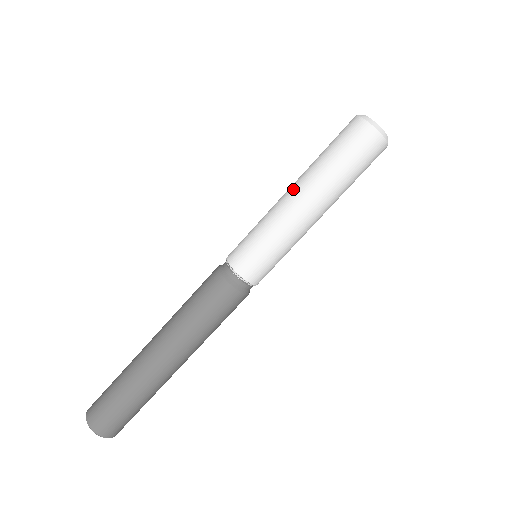
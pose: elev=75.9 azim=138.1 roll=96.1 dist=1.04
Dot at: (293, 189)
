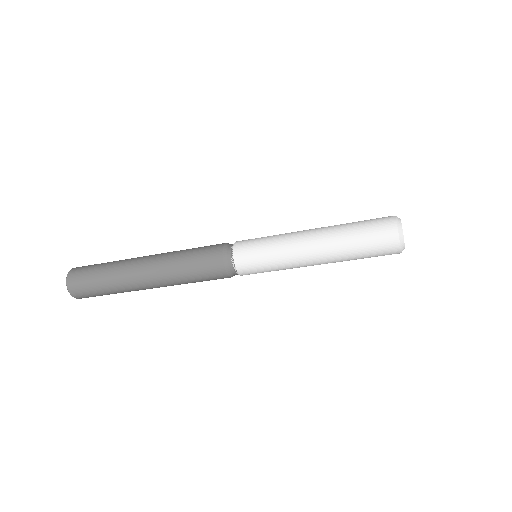
Dot at: (316, 257)
